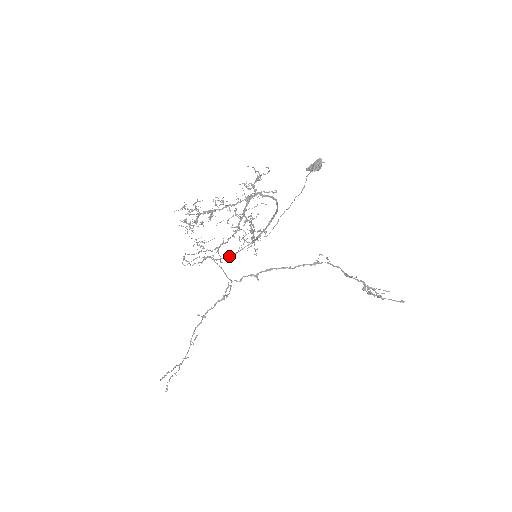
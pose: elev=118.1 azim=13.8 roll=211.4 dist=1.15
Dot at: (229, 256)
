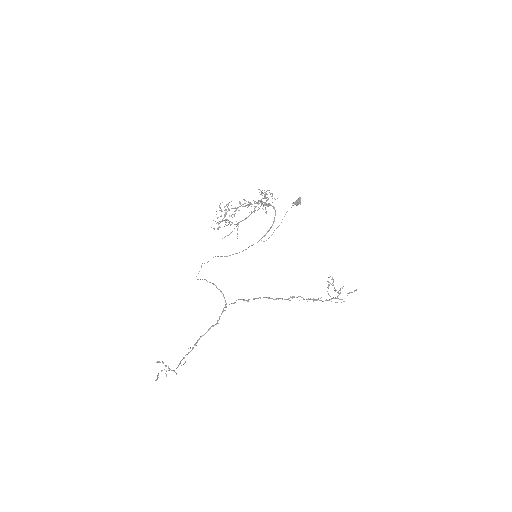
Dot at: occluded
